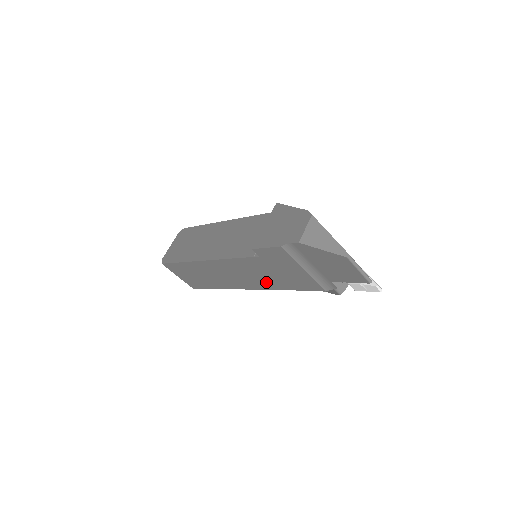
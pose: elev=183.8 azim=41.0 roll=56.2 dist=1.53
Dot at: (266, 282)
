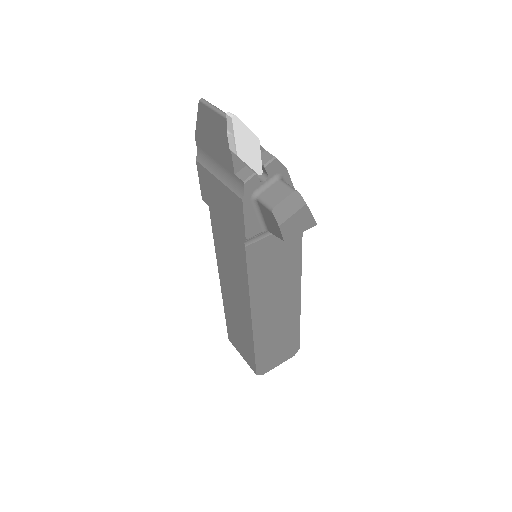
Dot at: (238, 259)
